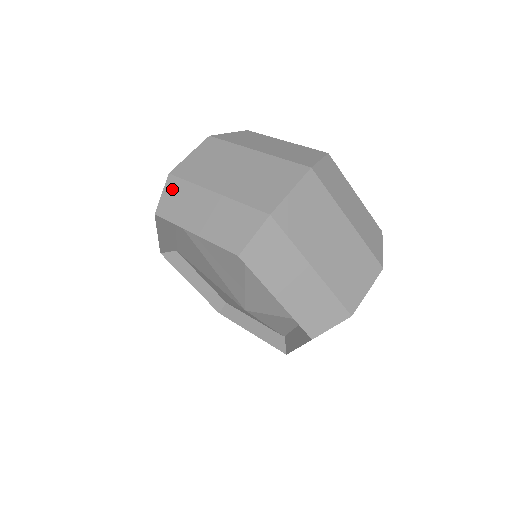
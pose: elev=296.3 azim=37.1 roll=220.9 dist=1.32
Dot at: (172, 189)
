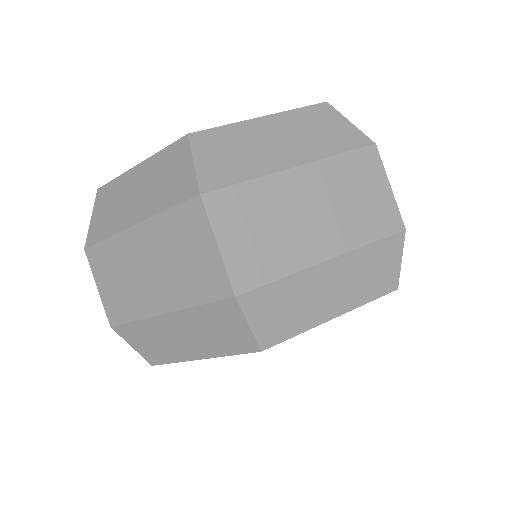
Dot at: (262, 307)
